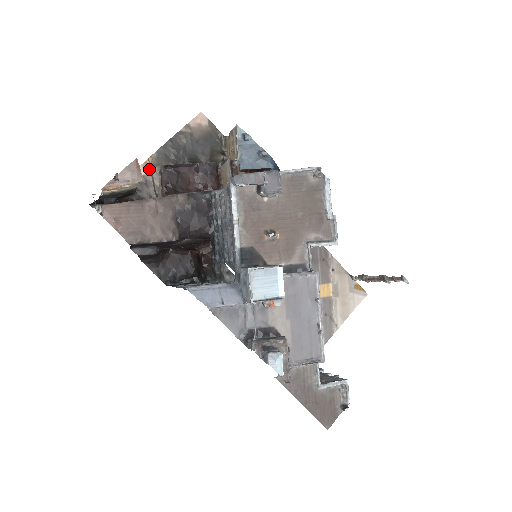
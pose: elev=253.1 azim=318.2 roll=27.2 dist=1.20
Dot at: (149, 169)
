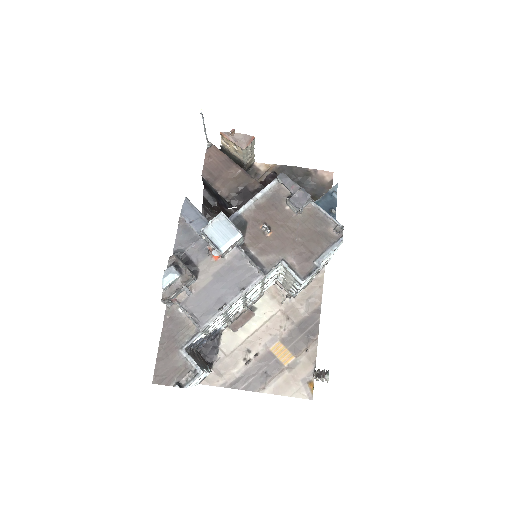
Dot at: (267, 170)
